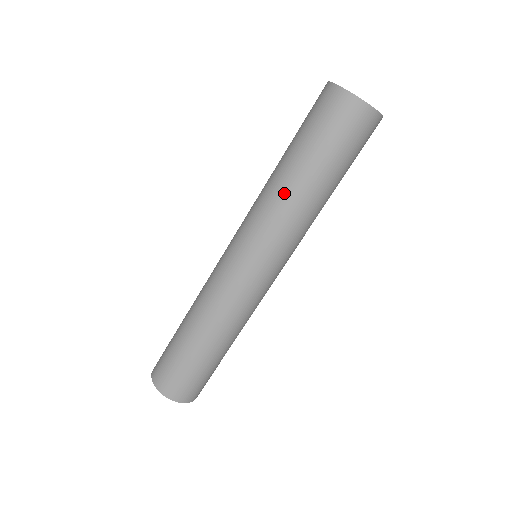
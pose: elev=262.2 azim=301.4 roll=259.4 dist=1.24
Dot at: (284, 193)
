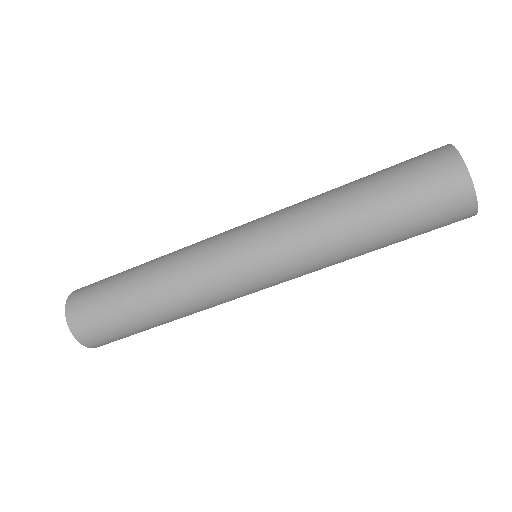
Dot at: (340, 241)
